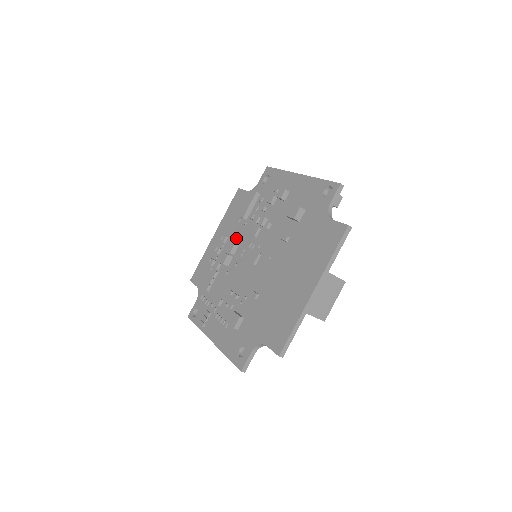
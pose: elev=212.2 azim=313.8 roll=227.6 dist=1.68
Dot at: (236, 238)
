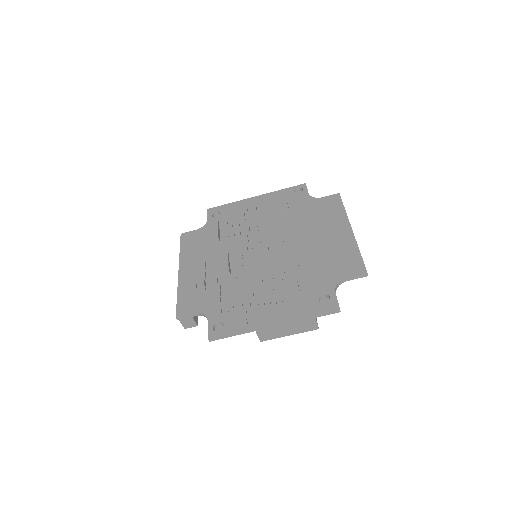
Dot at: occluded
